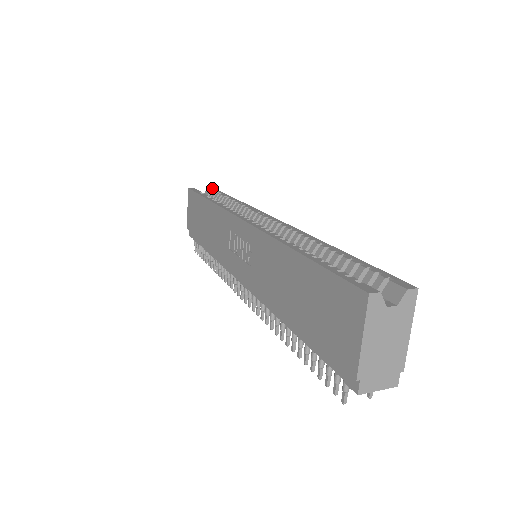
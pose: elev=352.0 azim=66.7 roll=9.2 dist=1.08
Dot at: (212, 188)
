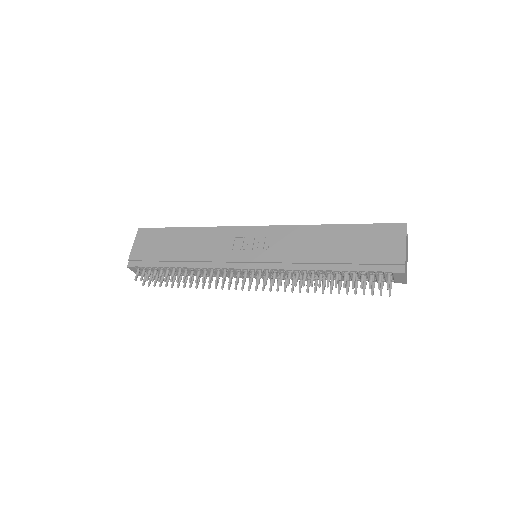
Dot at: occluded
